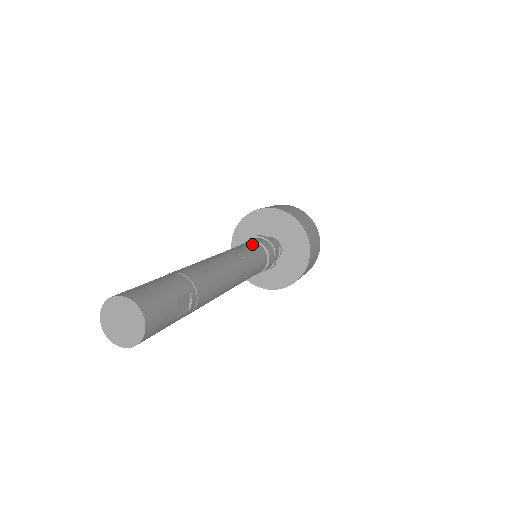
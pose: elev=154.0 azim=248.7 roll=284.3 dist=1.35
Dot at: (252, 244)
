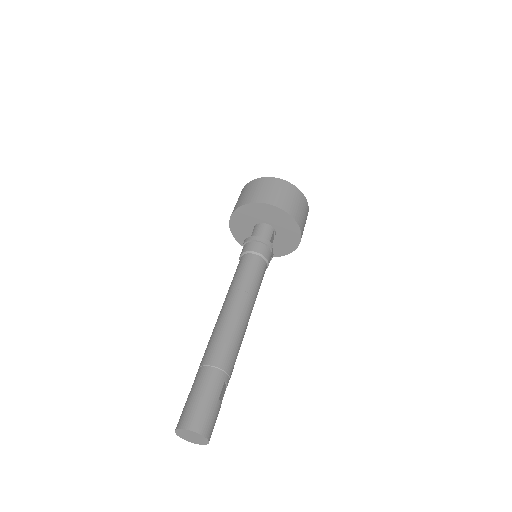
Dot at: (252, 260)
